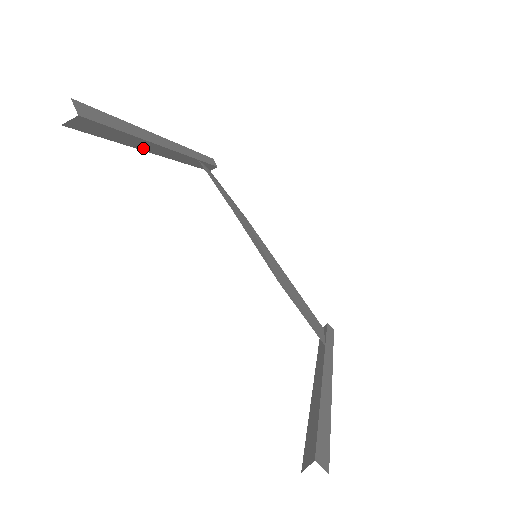
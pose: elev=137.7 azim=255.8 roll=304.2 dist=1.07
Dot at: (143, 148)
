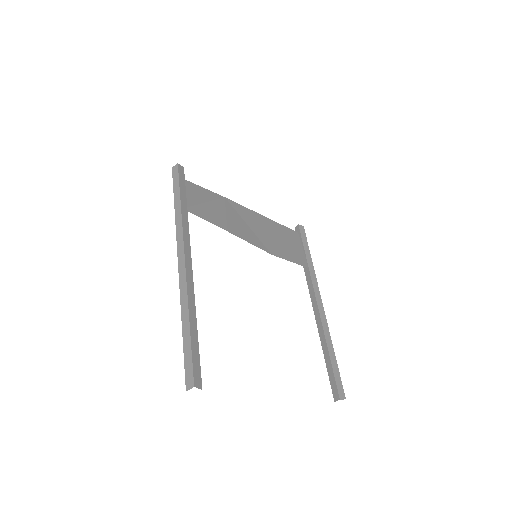
Dot at: occluded
